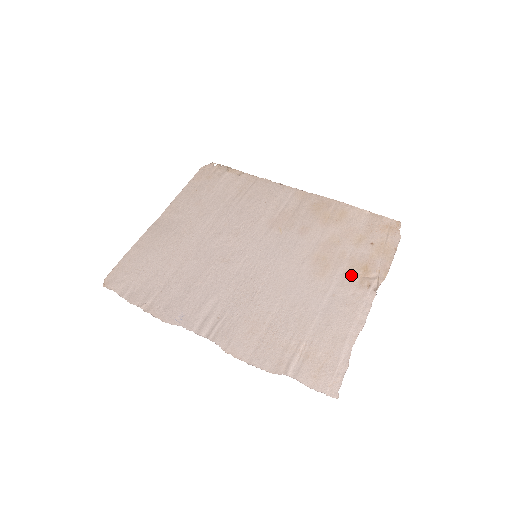
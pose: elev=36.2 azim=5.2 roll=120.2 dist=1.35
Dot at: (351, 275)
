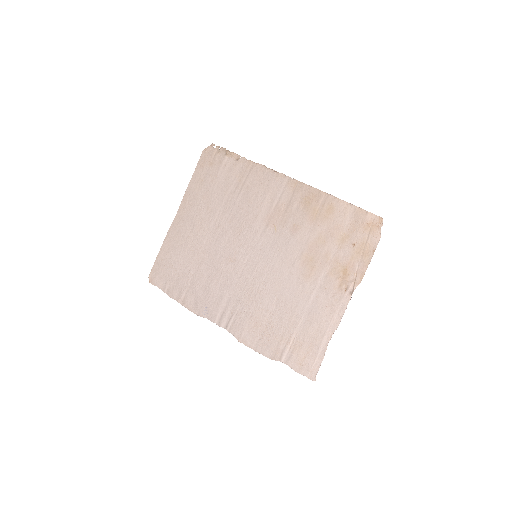
Dot at: (332, 278)
